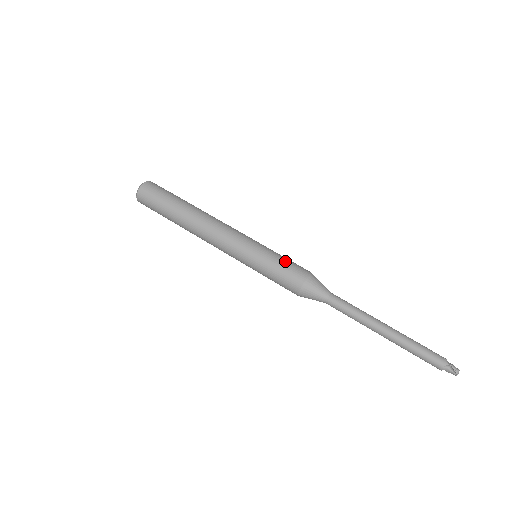
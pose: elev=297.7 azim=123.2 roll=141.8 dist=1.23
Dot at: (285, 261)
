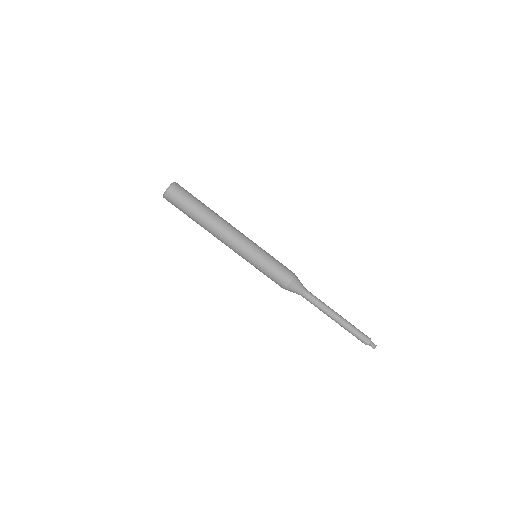
Dot at: (277, 268)
